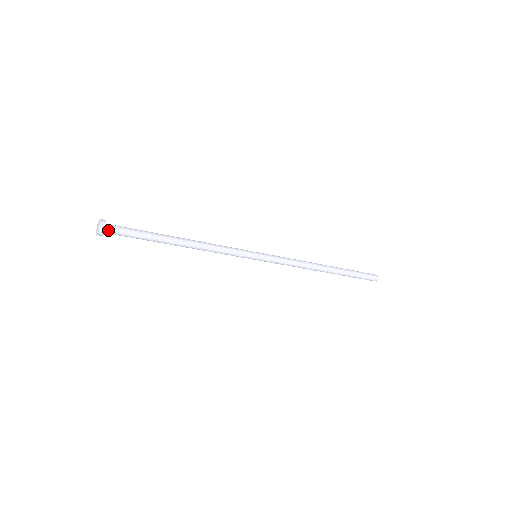
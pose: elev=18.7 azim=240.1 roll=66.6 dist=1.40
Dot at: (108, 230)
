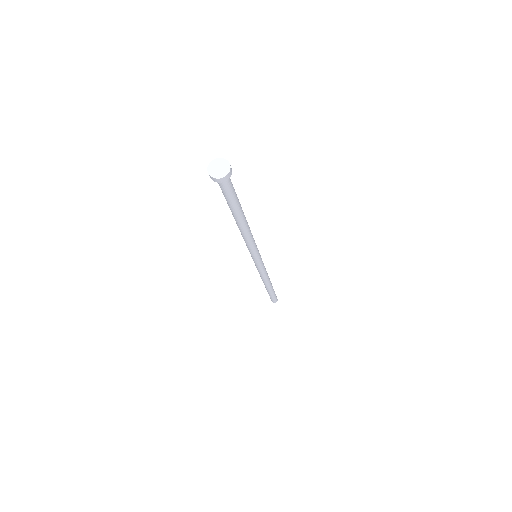
Dot at: (227, 177)
